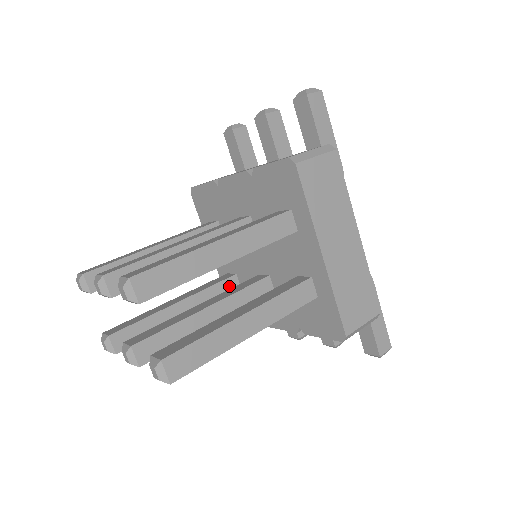
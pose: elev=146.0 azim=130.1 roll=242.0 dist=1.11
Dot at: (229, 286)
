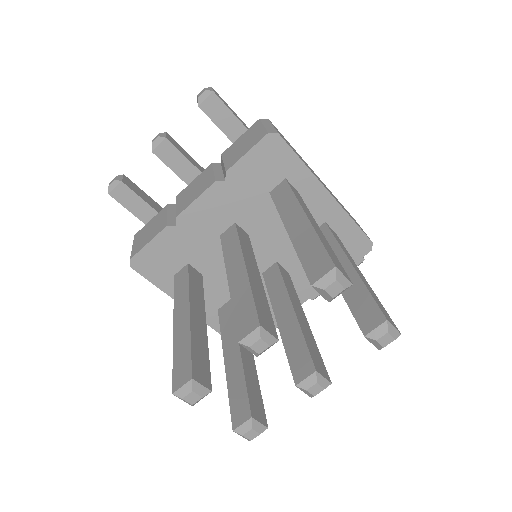
Dot at: occluded
